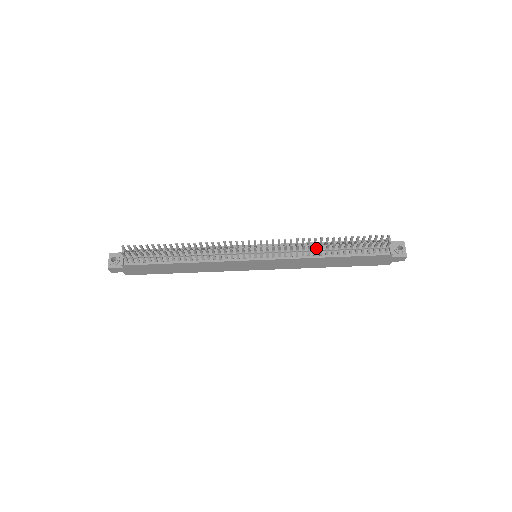
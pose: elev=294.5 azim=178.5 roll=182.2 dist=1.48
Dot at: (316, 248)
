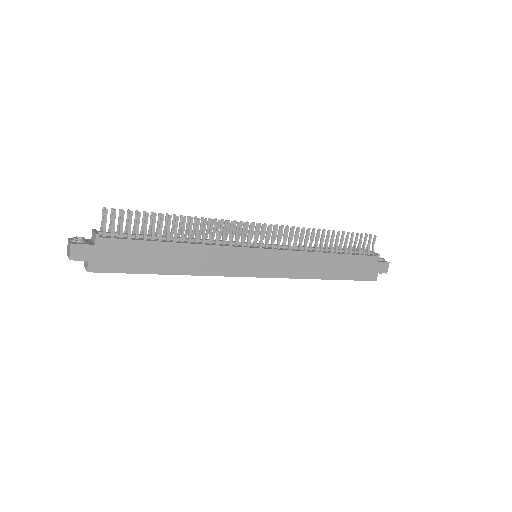
Dot at: (317, 239)
